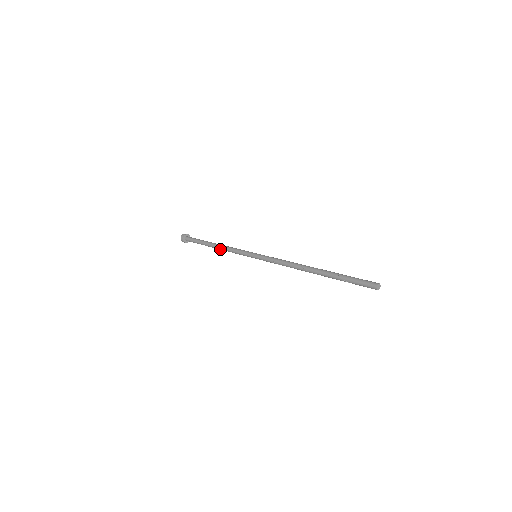
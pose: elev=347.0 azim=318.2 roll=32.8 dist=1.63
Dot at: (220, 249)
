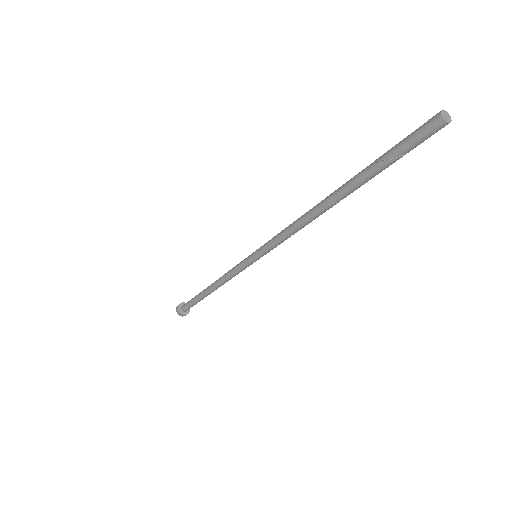
Dot at: (215, 286)
